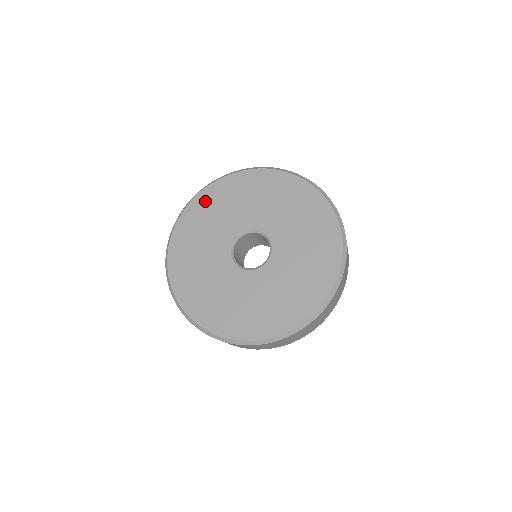
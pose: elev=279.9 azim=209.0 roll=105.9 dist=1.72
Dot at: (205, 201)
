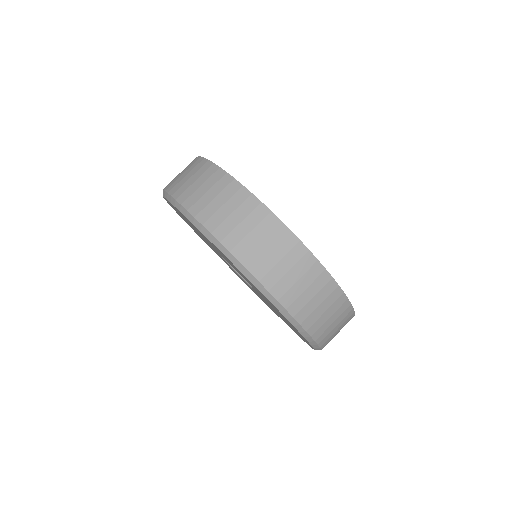
Dot at: occluded
